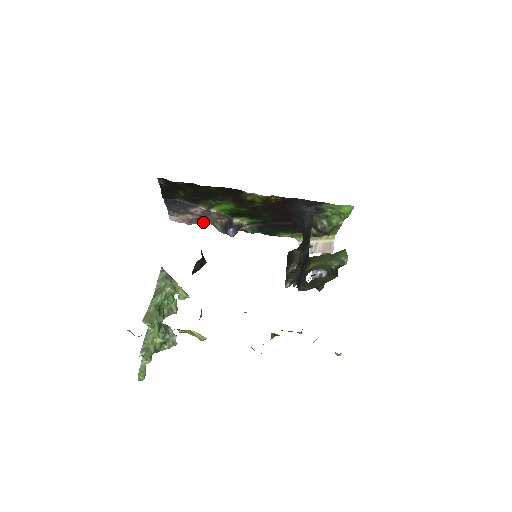
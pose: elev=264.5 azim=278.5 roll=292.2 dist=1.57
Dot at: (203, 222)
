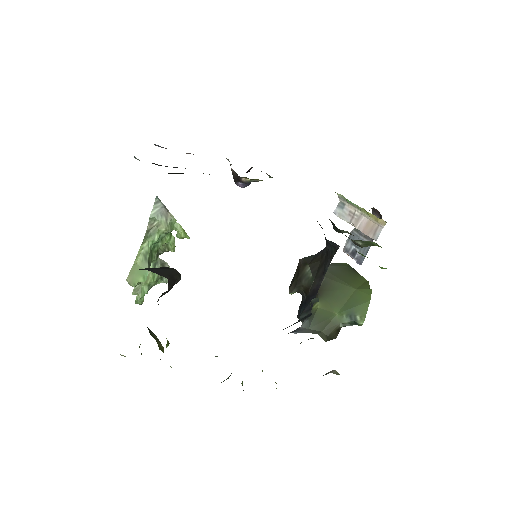
Dot at: occluded
